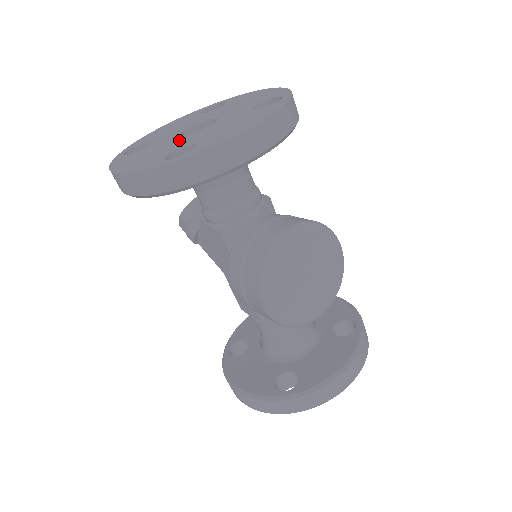
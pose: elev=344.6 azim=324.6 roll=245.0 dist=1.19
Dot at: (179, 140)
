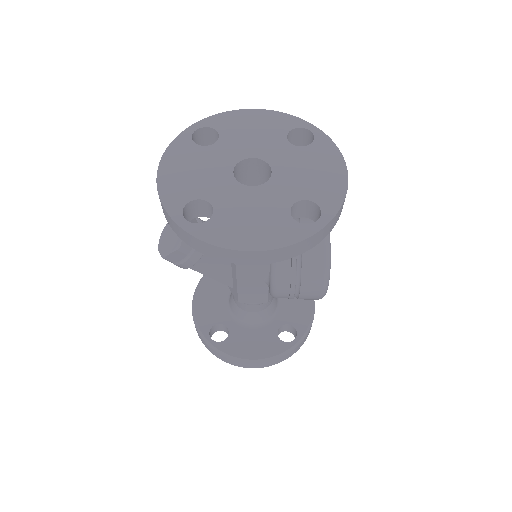
Dot at: (263, 194)
